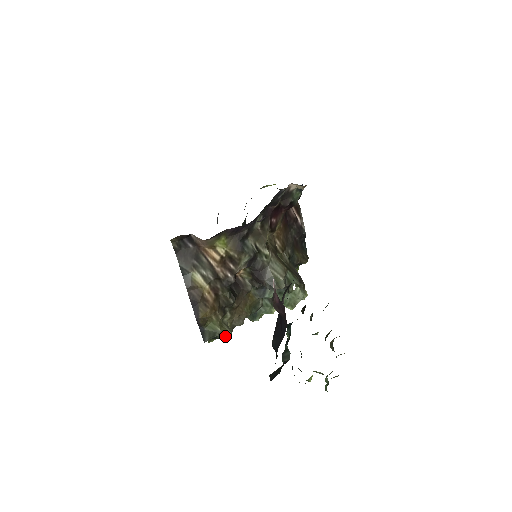
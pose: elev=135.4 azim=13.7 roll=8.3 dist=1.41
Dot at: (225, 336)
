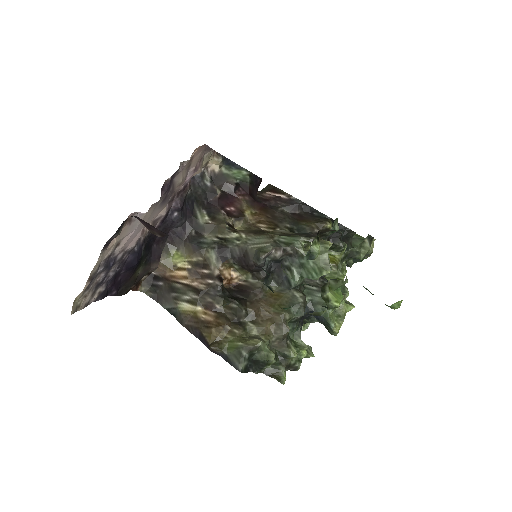
Dot at: (266, 352)
